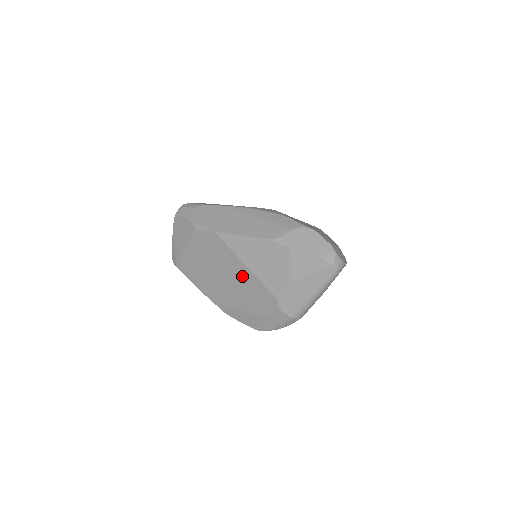
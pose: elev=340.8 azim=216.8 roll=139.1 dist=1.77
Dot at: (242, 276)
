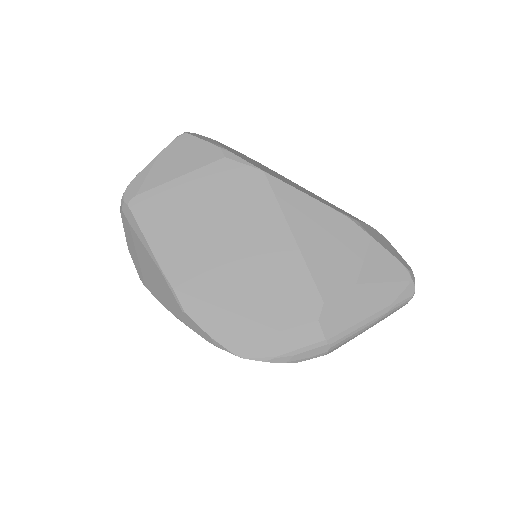
Dot at: (273, 250)
